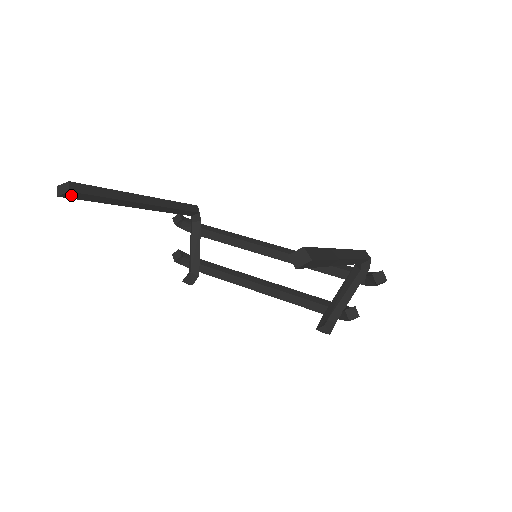
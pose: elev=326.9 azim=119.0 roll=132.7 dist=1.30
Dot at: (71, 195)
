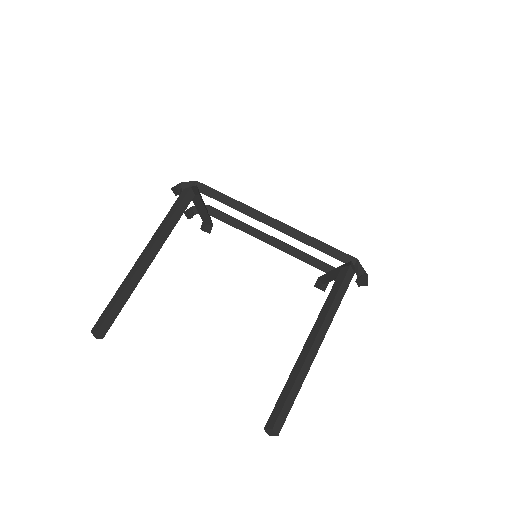
Dot at: (103, 332)
